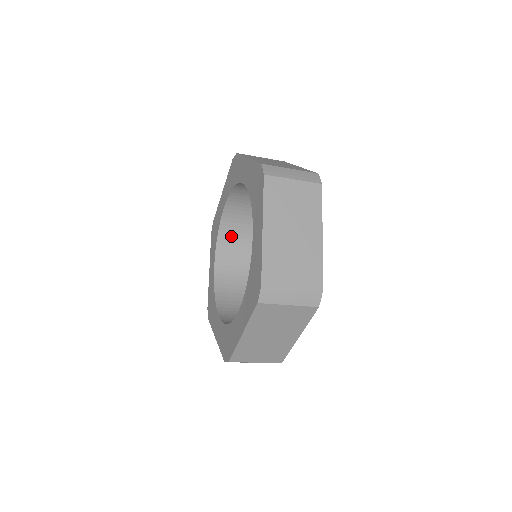
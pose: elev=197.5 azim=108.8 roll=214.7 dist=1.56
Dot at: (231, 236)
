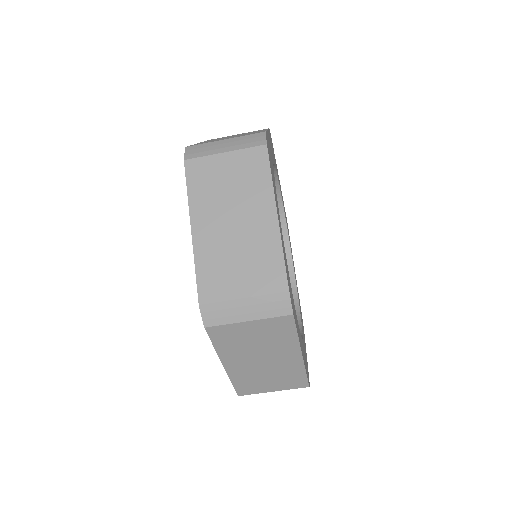
Dot at: occluded
